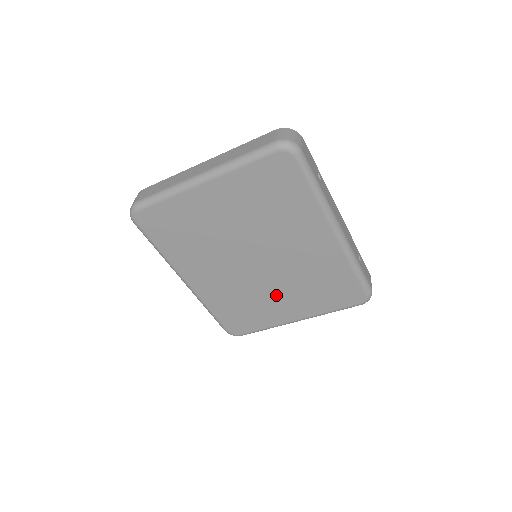
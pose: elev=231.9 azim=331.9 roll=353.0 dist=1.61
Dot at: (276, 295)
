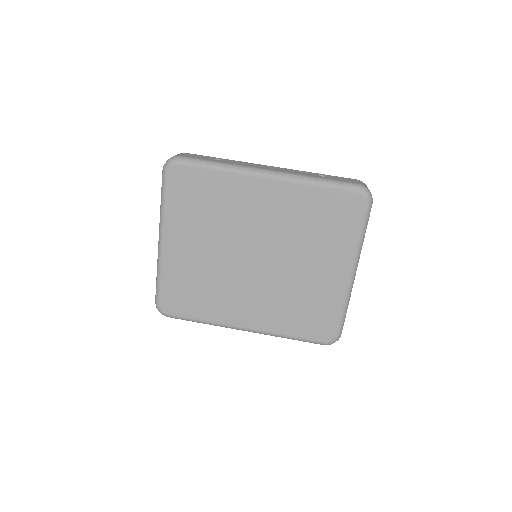
Dot at: (306, 270)
